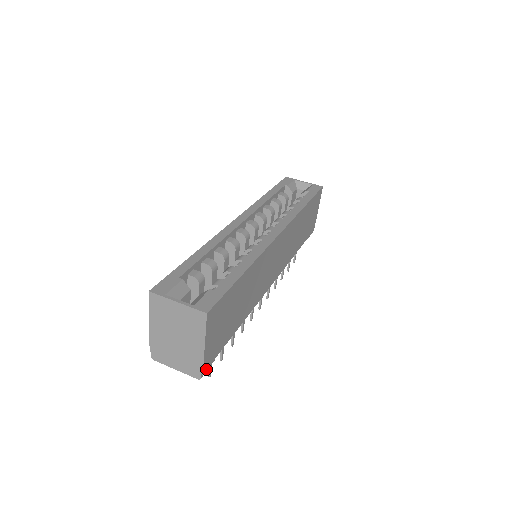
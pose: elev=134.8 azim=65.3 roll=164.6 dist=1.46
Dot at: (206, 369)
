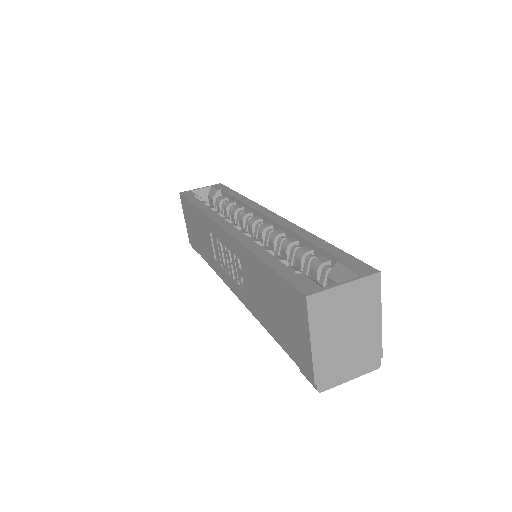
Dot at: occluded
